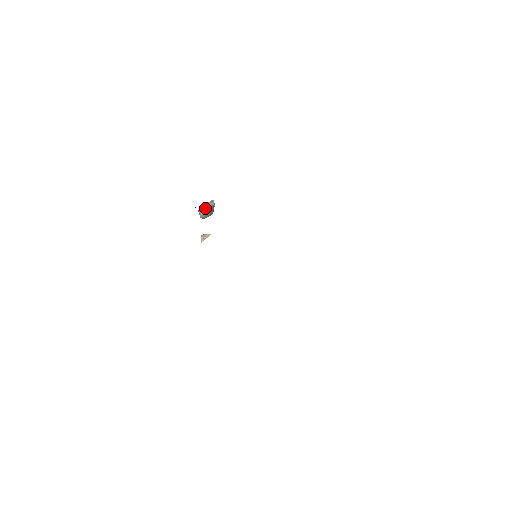
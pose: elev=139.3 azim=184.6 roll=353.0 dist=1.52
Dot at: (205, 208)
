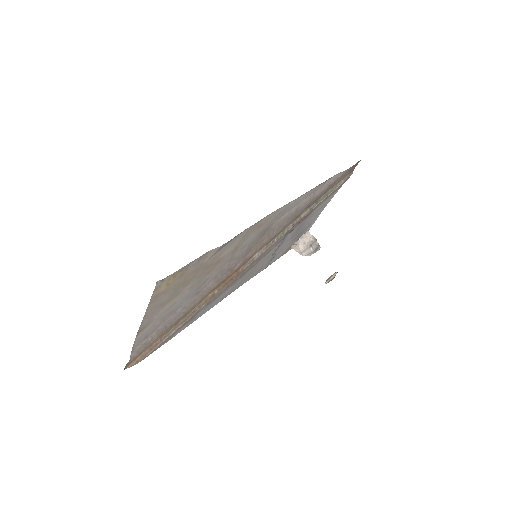
Dot at: (301, 245)
